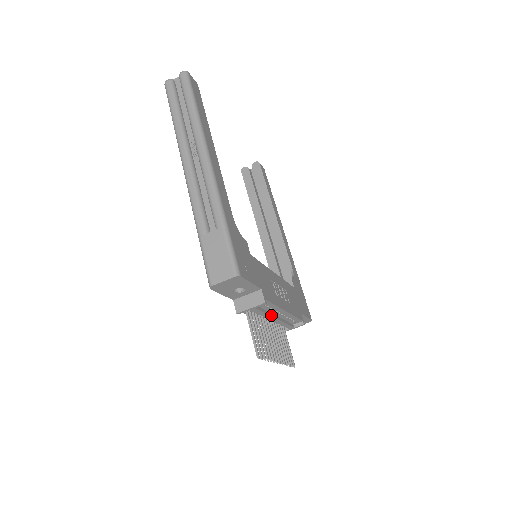
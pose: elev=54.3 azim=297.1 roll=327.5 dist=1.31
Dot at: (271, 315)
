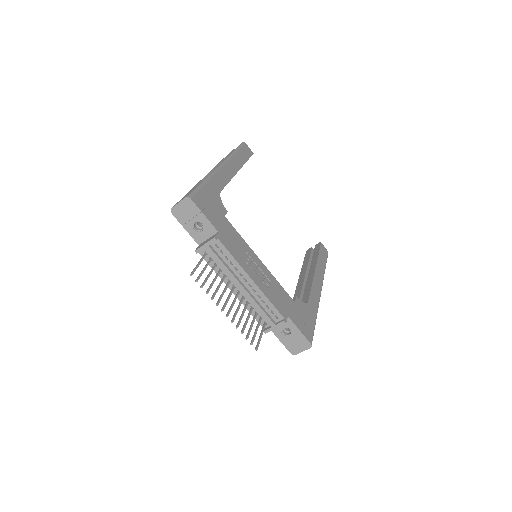
Dot at: (234, 276)
